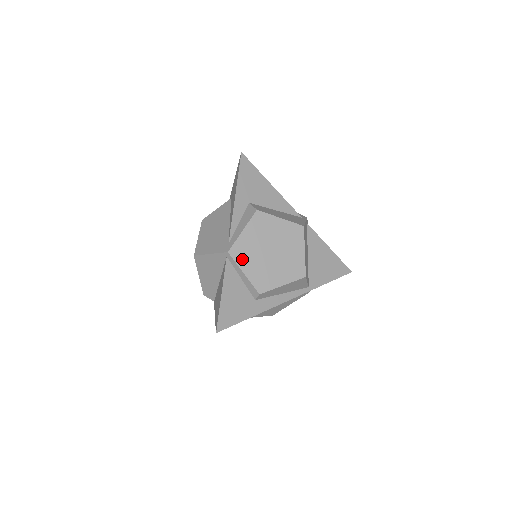
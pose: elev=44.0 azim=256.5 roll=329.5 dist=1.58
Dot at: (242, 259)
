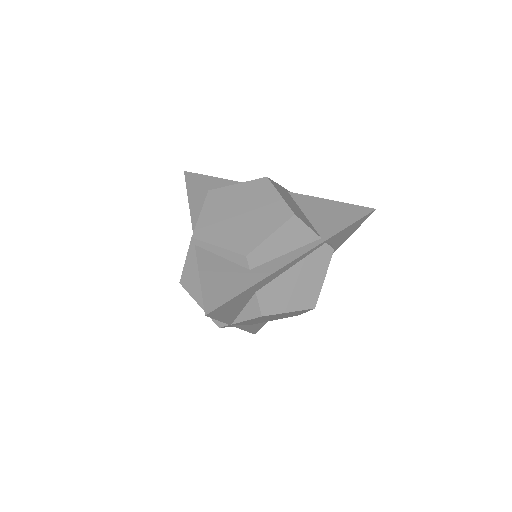
Dot at: (210, 236)
